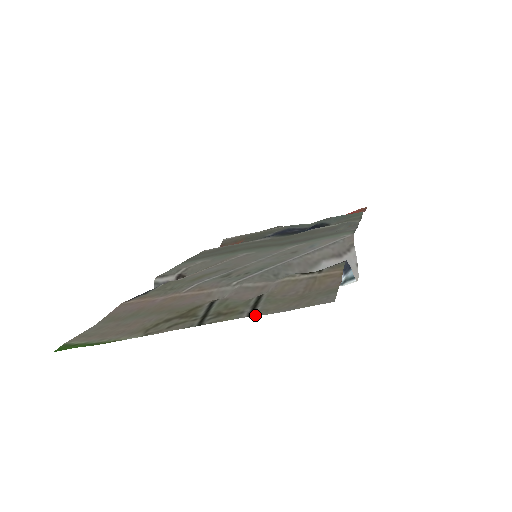
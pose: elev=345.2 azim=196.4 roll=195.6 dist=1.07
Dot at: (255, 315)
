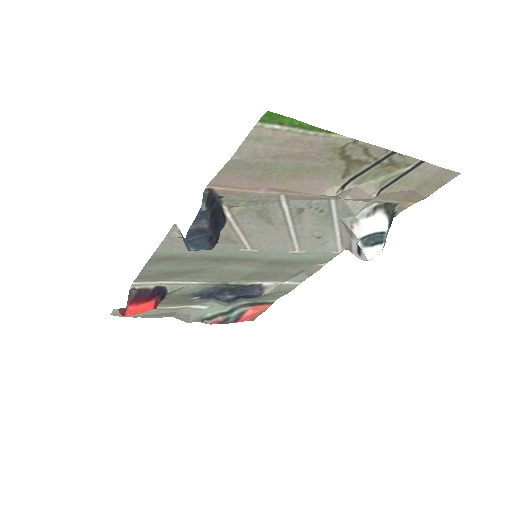
Dot at: (425, 162)
